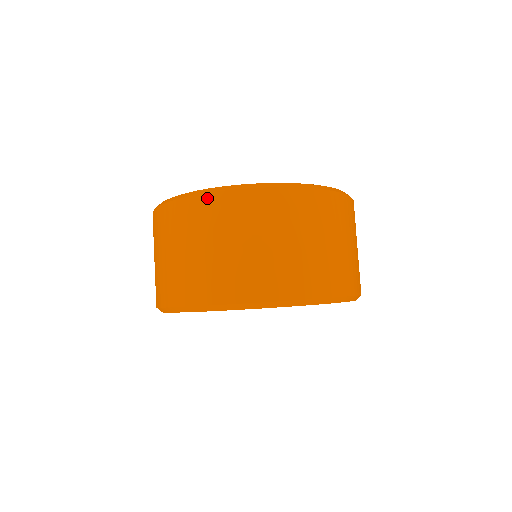
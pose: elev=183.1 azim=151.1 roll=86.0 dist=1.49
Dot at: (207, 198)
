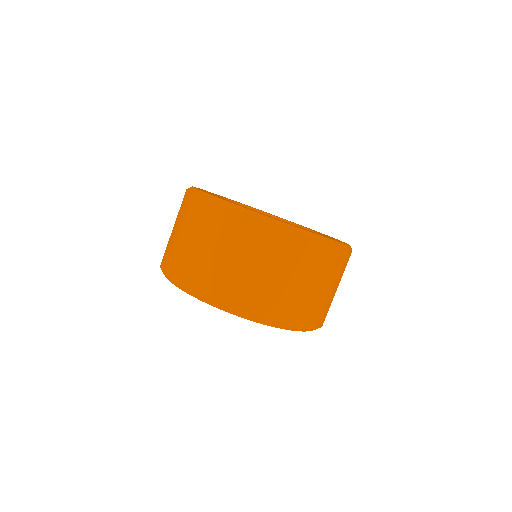
Dot at: (191, 196)
